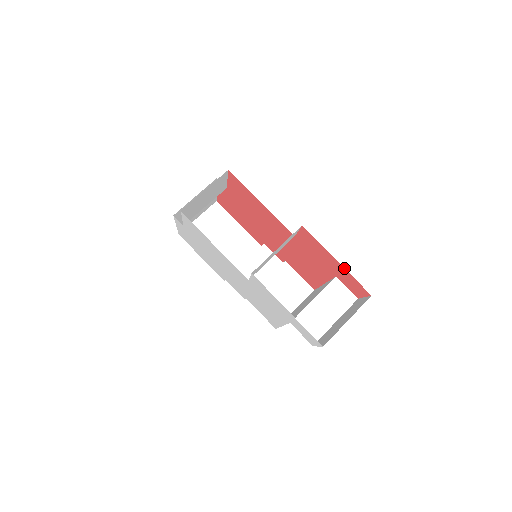
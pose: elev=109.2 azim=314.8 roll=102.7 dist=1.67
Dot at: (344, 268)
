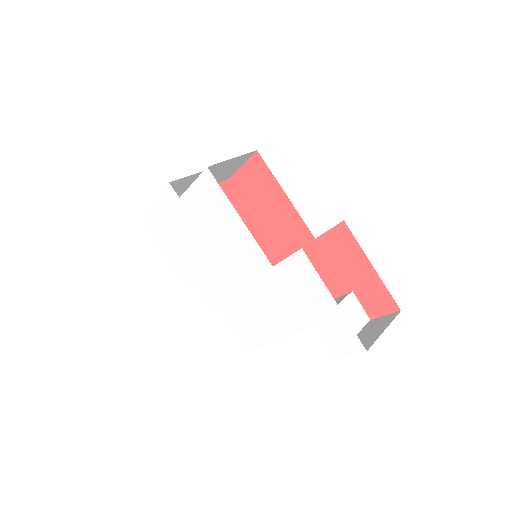
Dot at: (378, 275)
